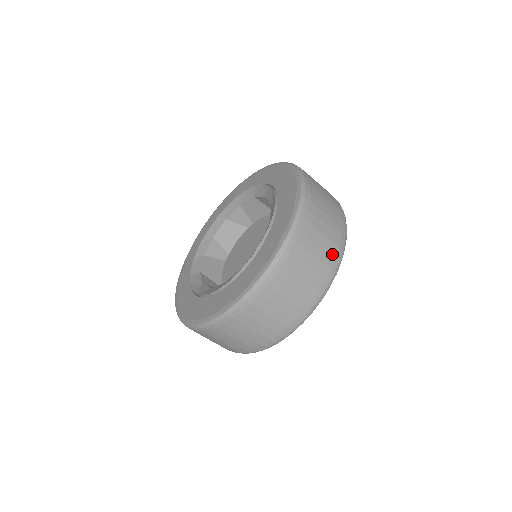
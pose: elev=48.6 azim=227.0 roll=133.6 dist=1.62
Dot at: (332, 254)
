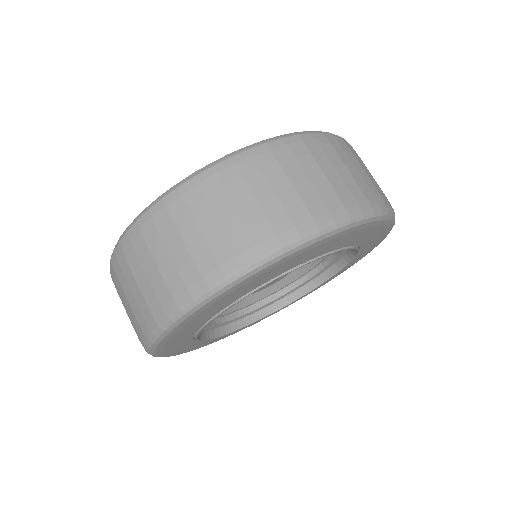
Dot at: (372, 192)
